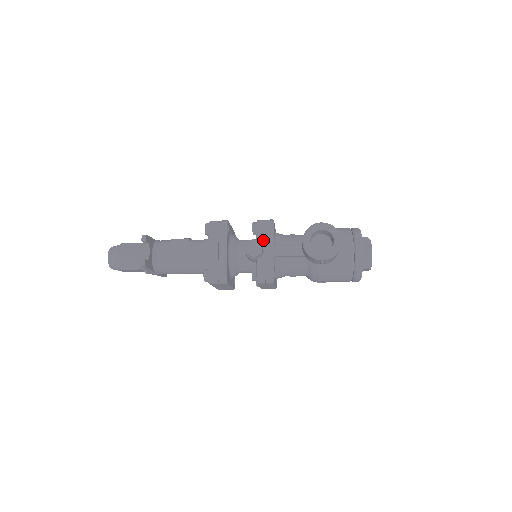
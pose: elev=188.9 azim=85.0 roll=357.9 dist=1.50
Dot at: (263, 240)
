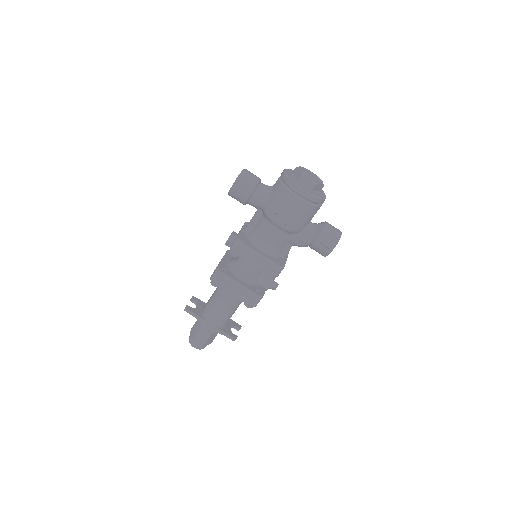
Dot at: occluded
